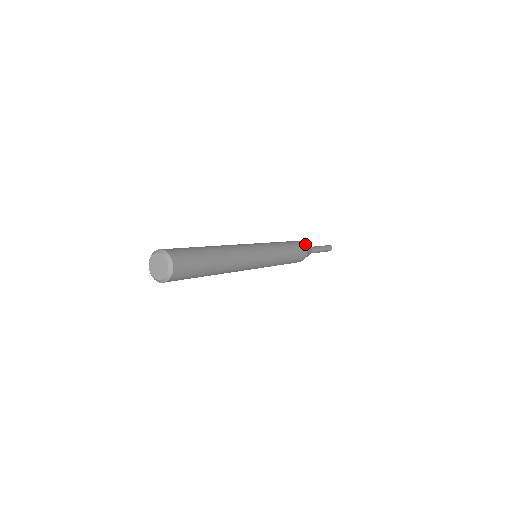
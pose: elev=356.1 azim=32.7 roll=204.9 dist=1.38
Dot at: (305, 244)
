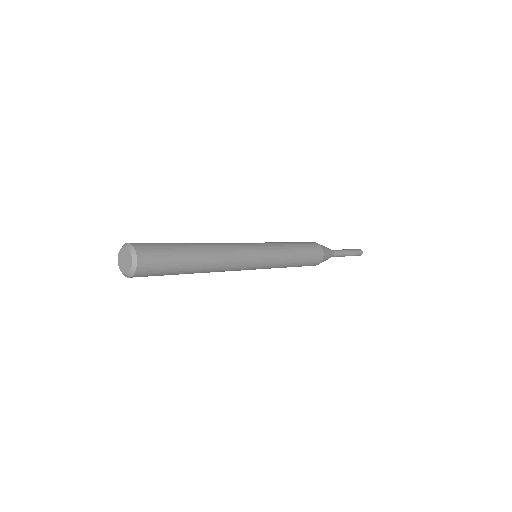
Dot at: occluded
